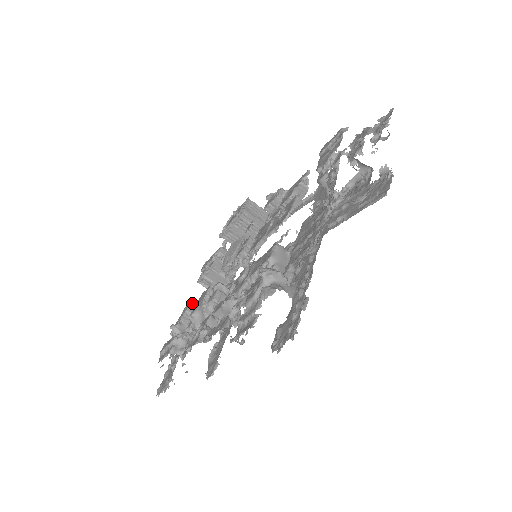
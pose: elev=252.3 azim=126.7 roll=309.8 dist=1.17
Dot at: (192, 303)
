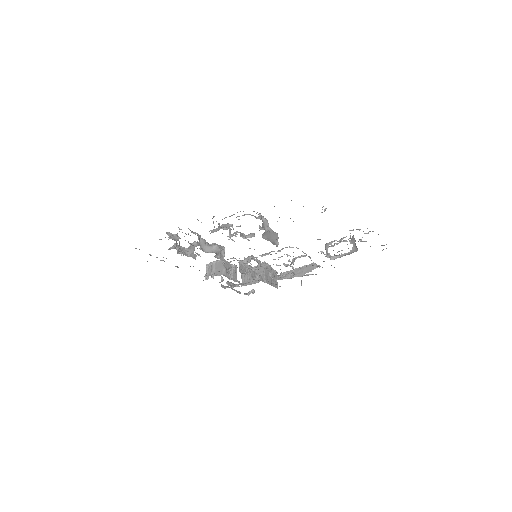
Dot at: (196, 255)
